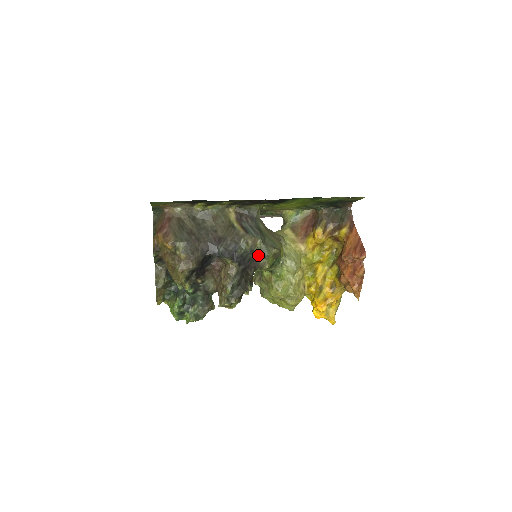
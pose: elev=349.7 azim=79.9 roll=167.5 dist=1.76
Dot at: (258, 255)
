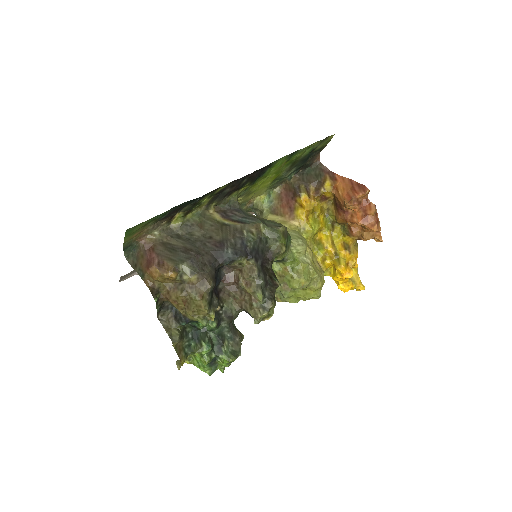
Dot at: (268, 242)
